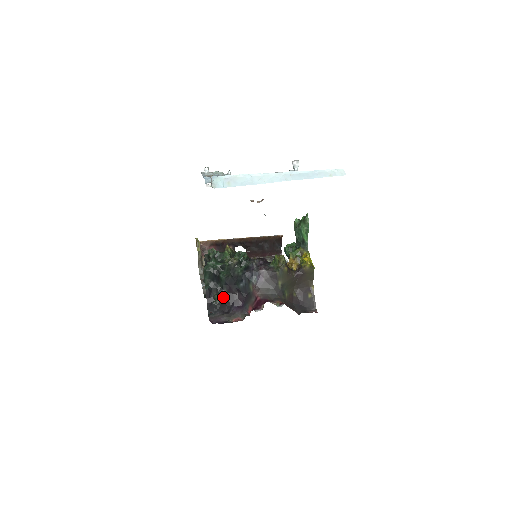
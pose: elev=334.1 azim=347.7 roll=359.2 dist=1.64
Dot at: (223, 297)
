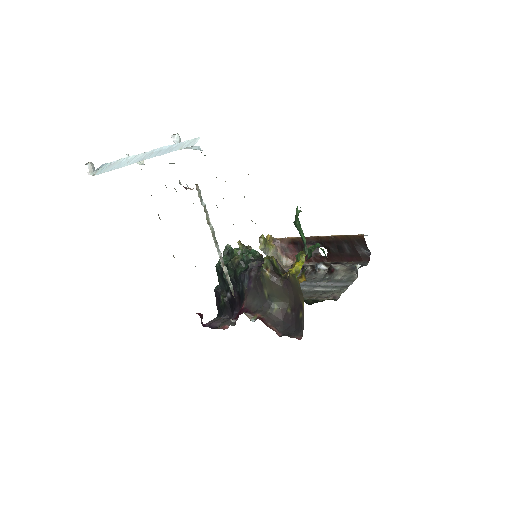
Dot at: (227, 300)
